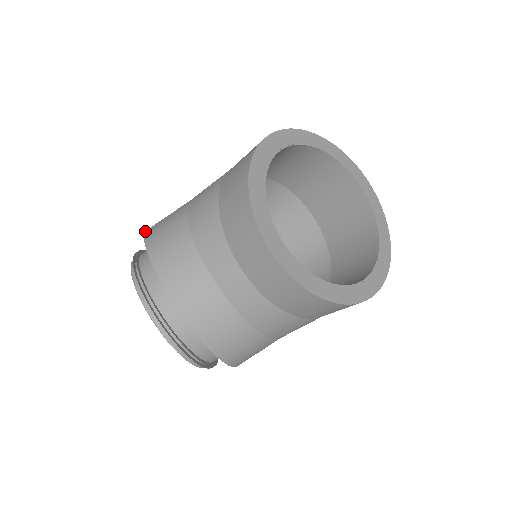
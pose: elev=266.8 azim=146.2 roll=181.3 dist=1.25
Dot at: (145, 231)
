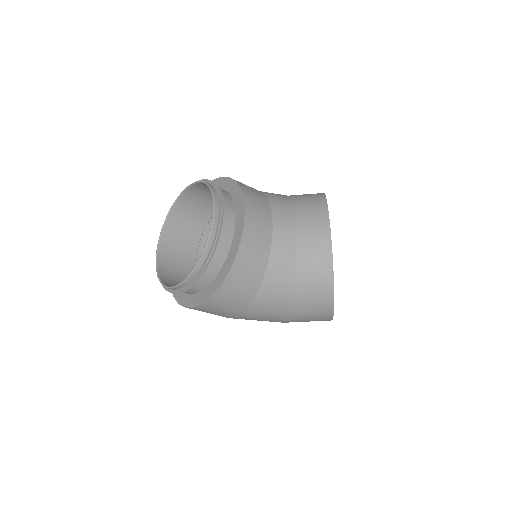
Dot at: (215, 179)
